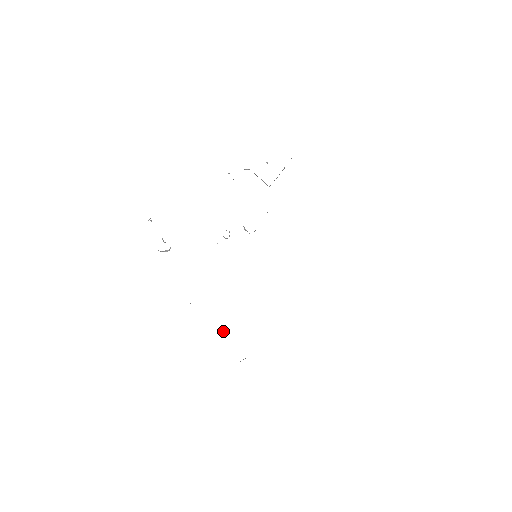
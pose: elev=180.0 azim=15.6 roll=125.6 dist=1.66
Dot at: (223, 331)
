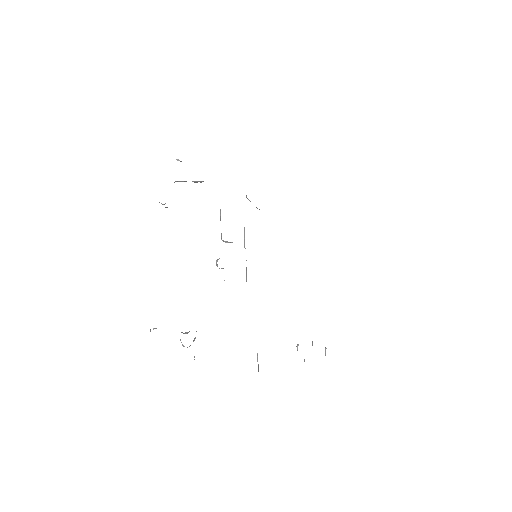
Dot at: (296, 346)
